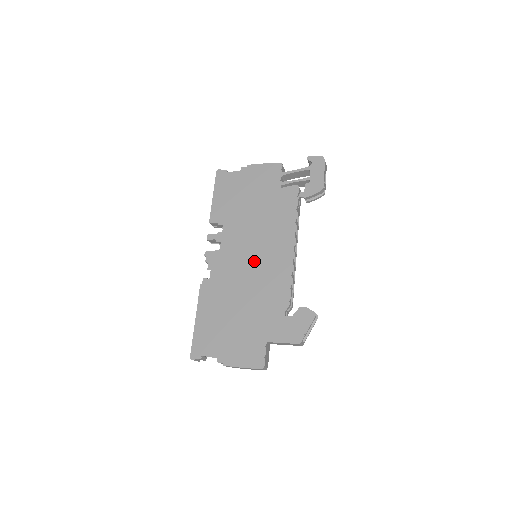
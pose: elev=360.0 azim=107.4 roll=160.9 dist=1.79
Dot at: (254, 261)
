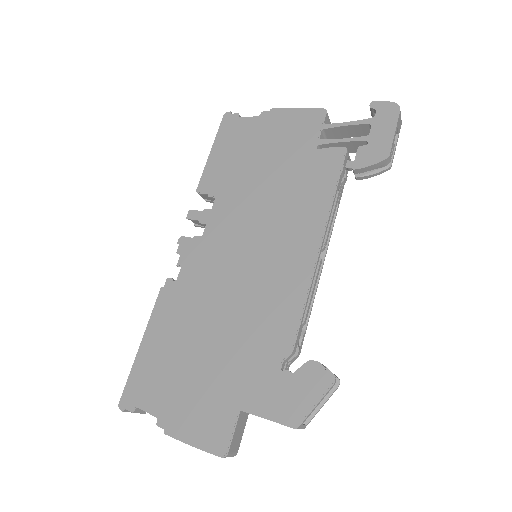
Dot at: (249, 264)
